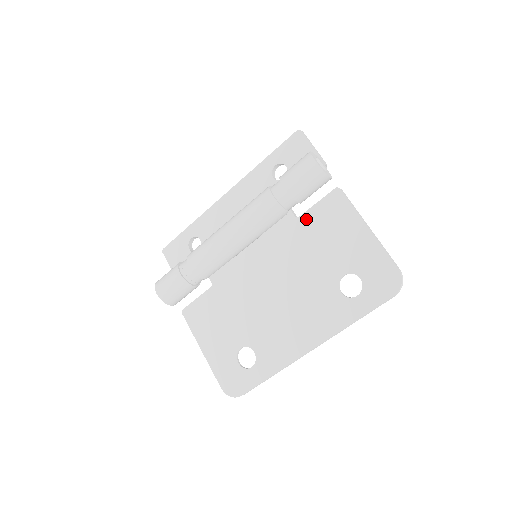
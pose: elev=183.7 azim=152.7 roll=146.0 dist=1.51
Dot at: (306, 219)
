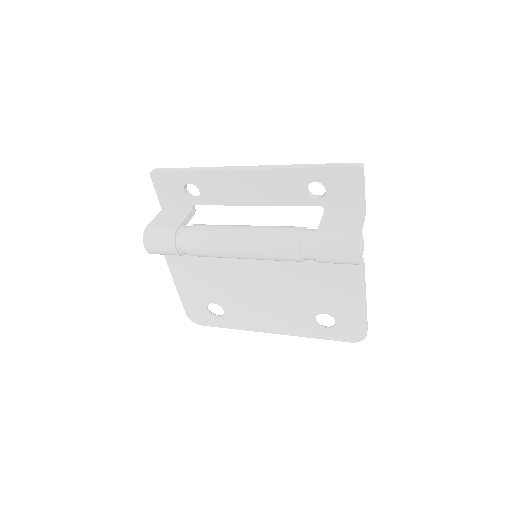
Dot at: (318, 265)
